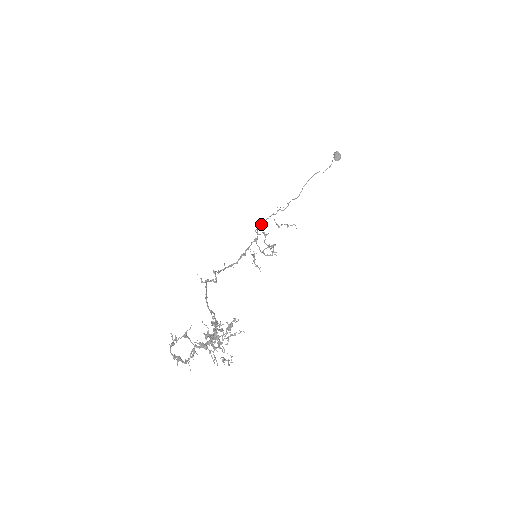
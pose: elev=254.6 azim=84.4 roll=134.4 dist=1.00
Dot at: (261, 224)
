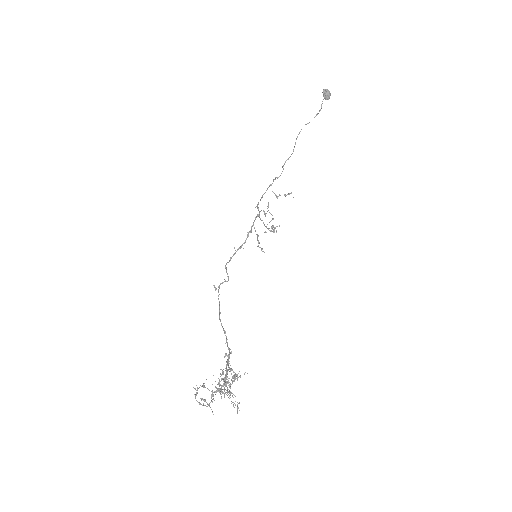
Dot at: (260, 200)
